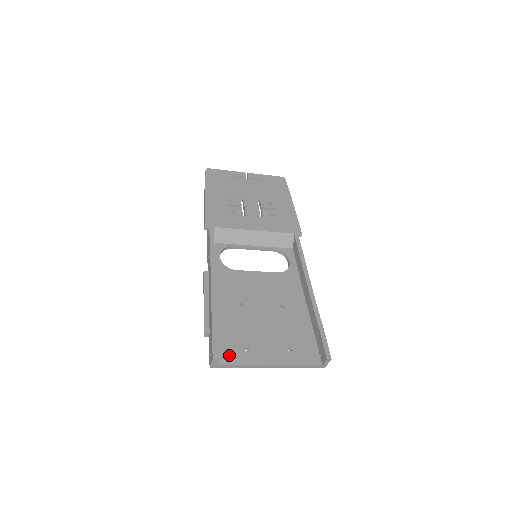
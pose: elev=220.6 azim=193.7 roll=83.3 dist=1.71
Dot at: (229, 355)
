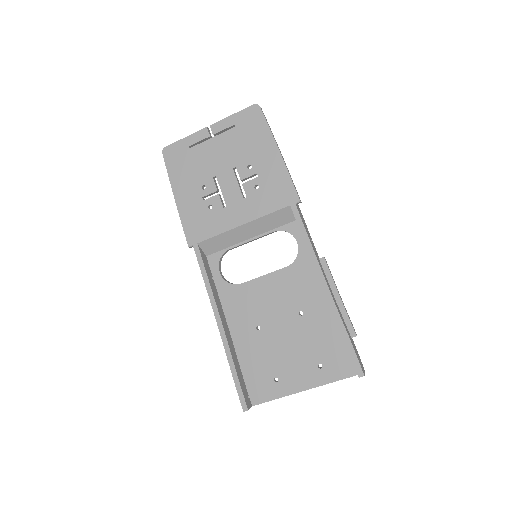
Dot at: (261, 392)
